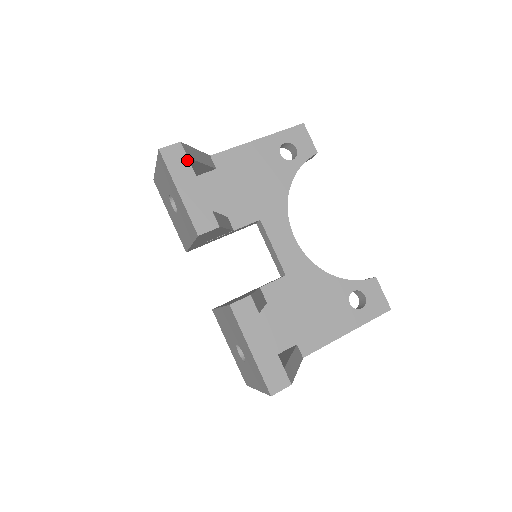
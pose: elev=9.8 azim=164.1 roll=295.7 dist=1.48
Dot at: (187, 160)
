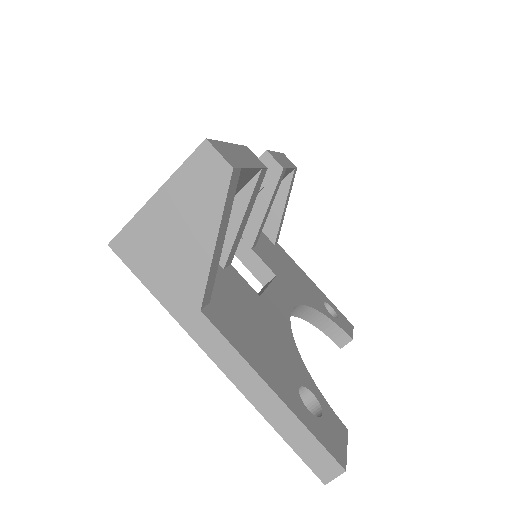
Dot at: (294, 167)
